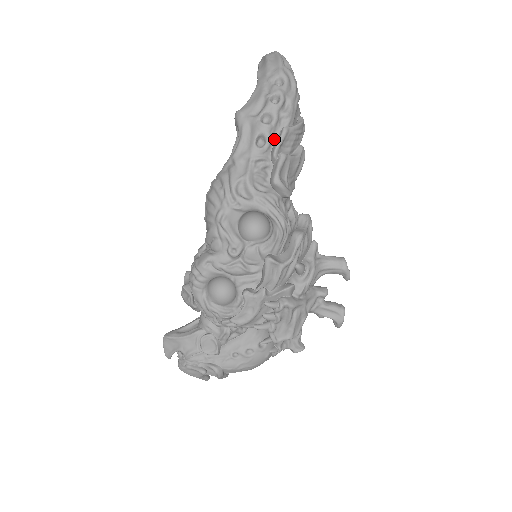
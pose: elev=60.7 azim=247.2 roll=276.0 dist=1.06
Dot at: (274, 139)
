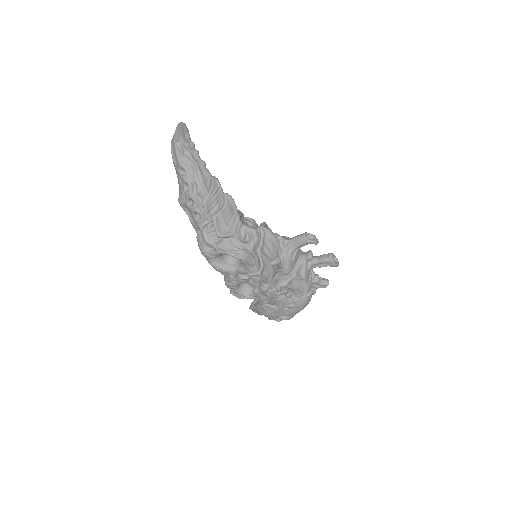
Dot at: (203, 209)
